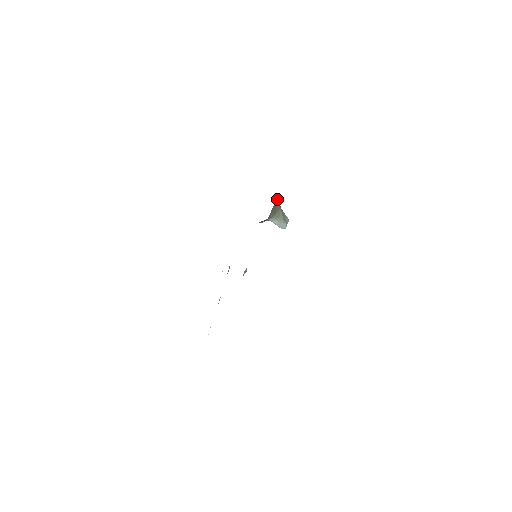
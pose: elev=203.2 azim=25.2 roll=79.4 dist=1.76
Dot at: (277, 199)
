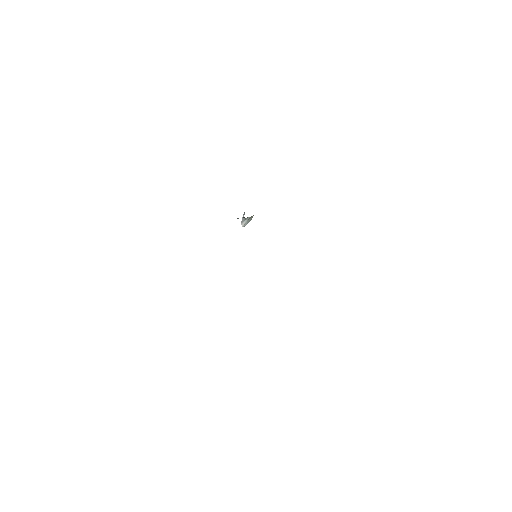
Dot at: occluded
